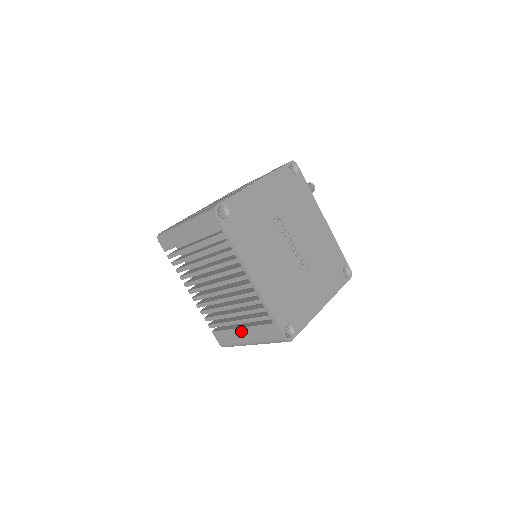
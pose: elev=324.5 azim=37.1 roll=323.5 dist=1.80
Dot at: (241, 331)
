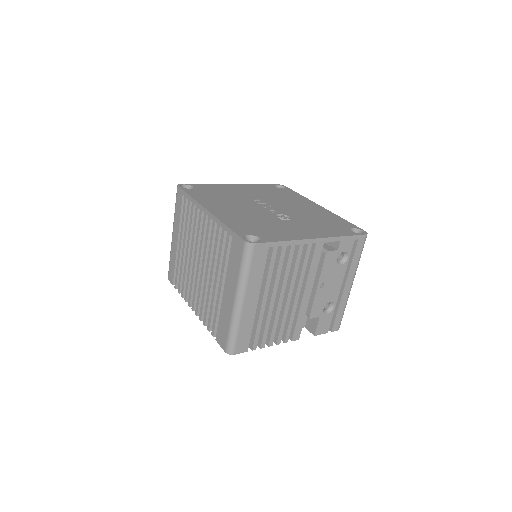
Dot at: (225, 294)
